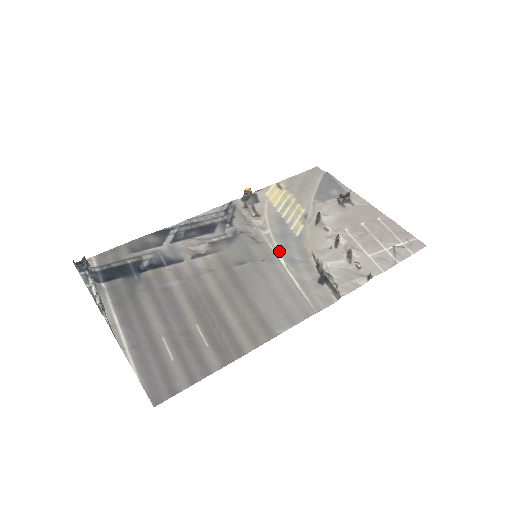
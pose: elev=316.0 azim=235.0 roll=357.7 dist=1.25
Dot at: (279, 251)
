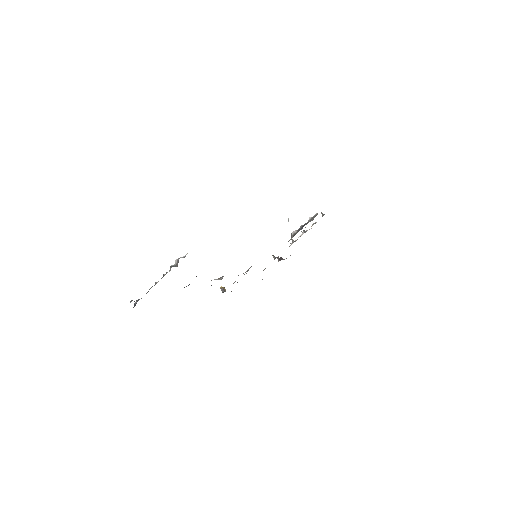
Dot at: occluded
